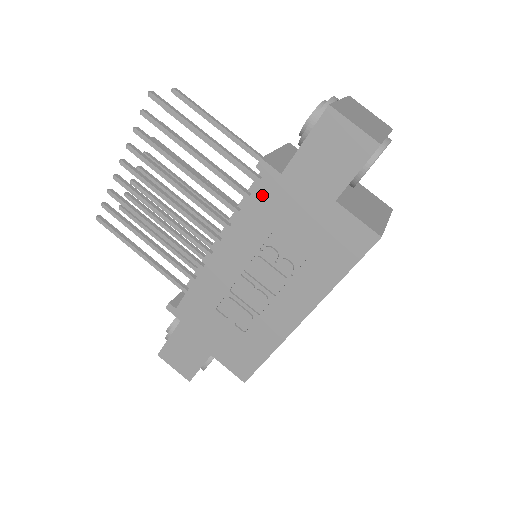
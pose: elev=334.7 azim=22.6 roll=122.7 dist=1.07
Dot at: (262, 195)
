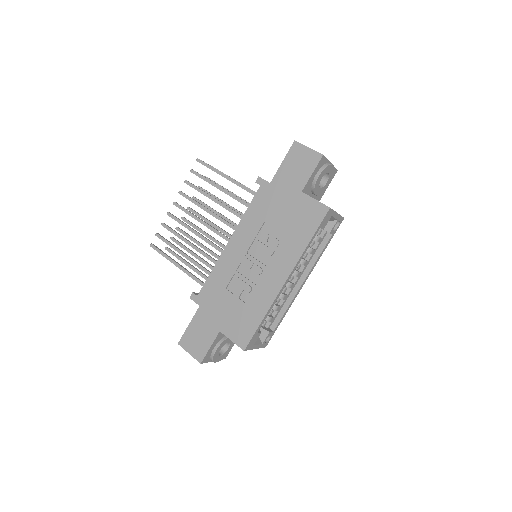
Dot at: (259, 198)
